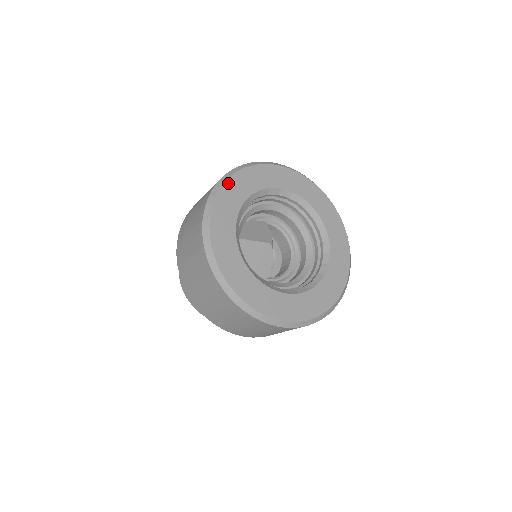
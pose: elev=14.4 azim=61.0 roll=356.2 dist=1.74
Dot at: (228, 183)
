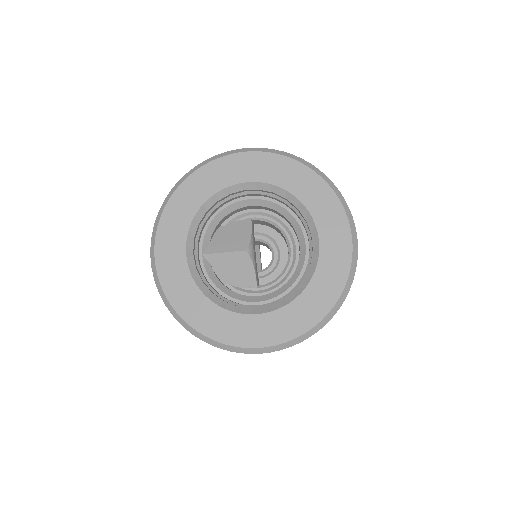
Dot at: (174, 198)
